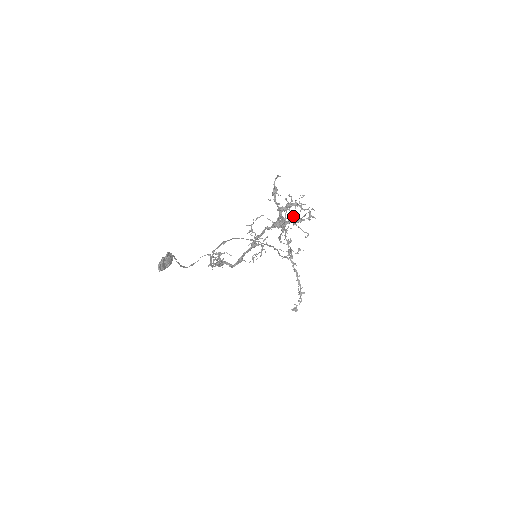
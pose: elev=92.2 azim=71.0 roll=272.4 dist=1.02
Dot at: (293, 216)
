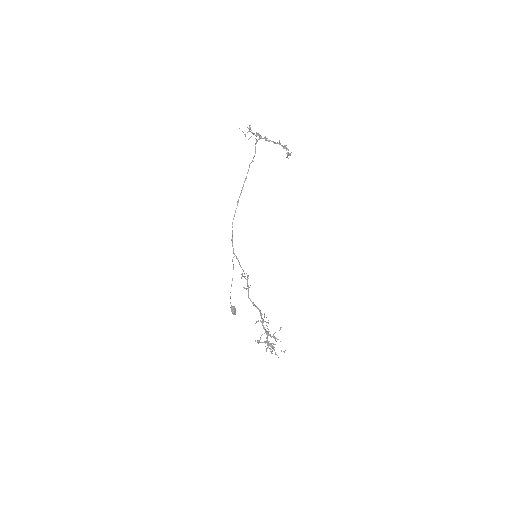
Dot at: occluded
